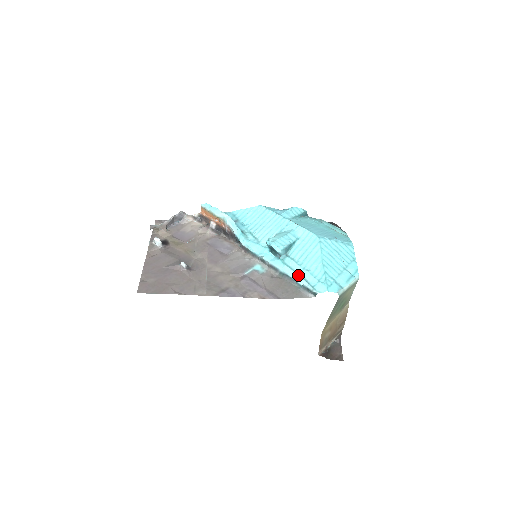
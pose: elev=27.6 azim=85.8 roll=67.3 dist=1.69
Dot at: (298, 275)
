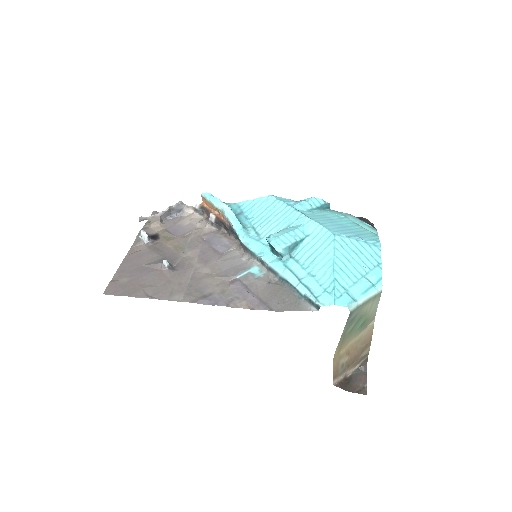
Dot at: (300, 281)
